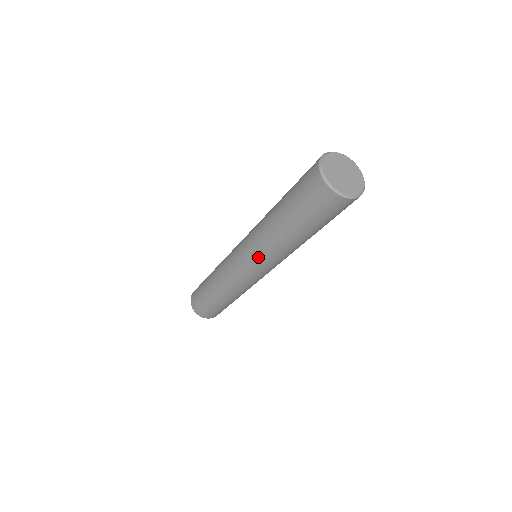
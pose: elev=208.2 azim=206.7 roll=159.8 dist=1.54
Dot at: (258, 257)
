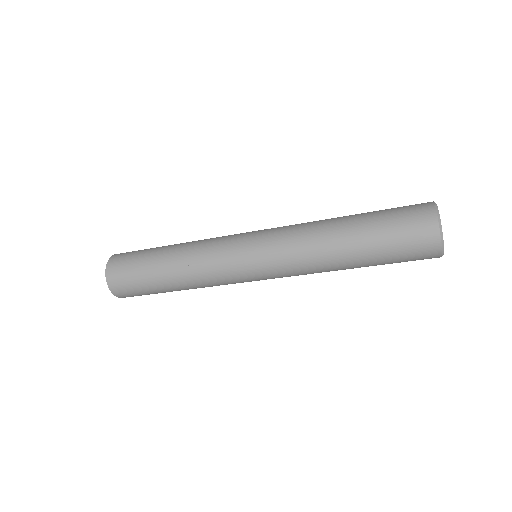
Dot at: (290, 276)
